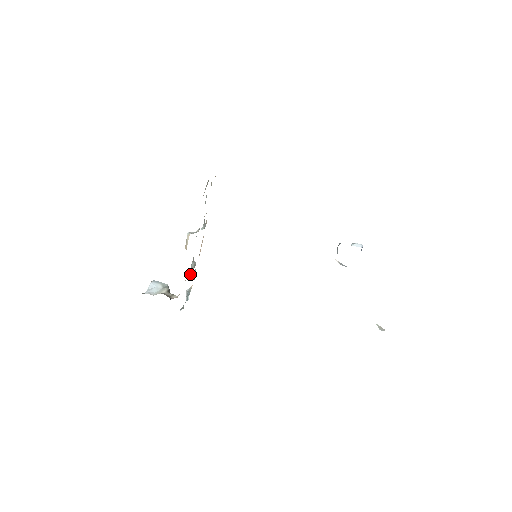
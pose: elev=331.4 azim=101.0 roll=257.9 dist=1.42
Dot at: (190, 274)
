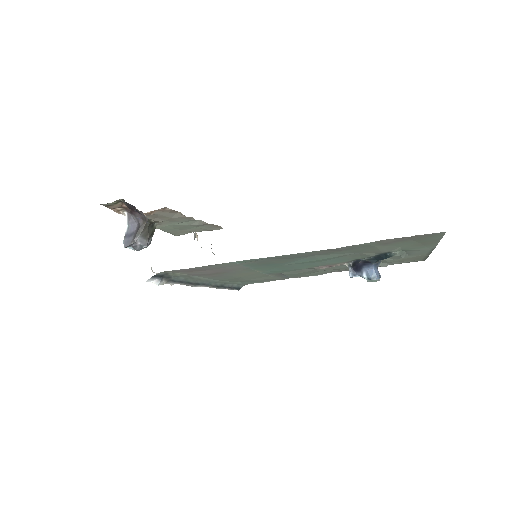
Dot at: occluded
